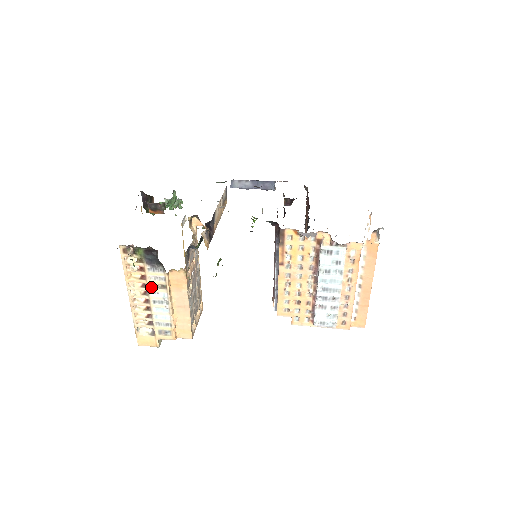
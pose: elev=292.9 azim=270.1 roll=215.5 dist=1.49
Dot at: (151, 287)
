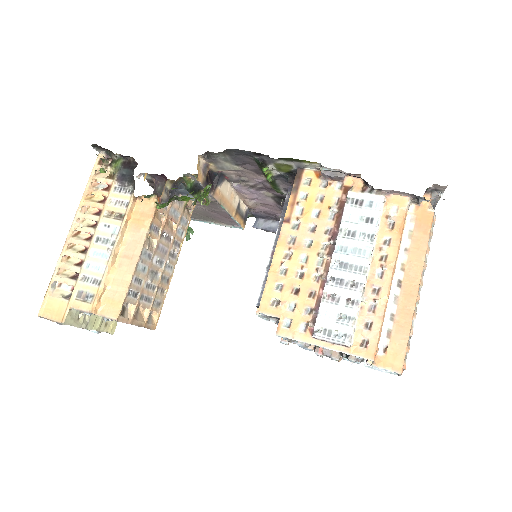
Dot at: (105, 215)
